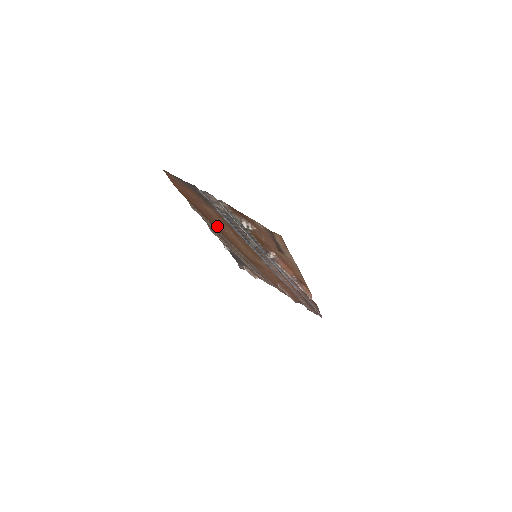
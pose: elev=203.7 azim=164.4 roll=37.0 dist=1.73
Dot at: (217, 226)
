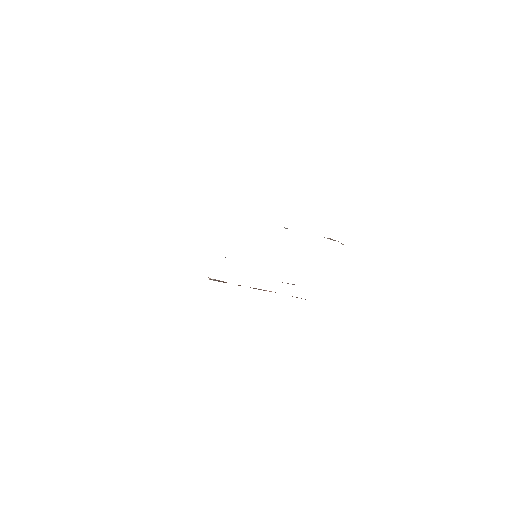
Dot at: occluded
